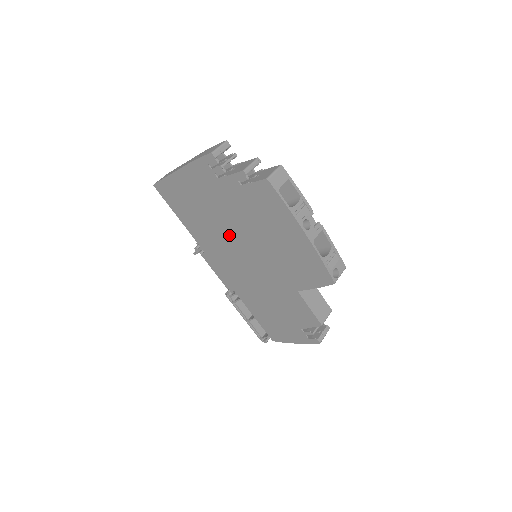
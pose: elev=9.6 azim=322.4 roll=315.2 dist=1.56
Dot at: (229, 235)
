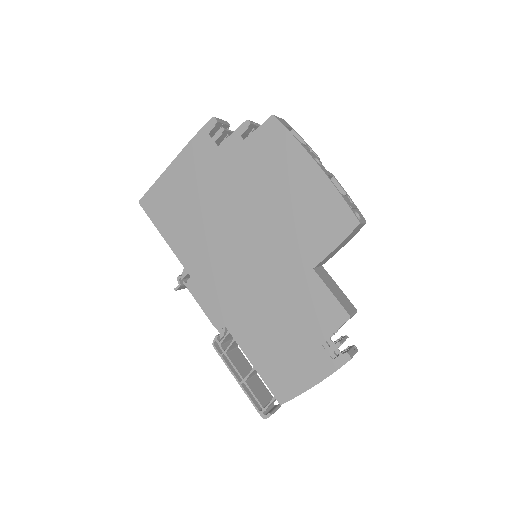
Dot at: (225, 225)
